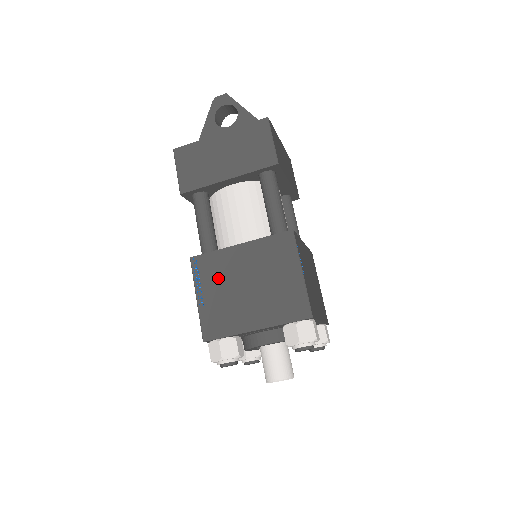
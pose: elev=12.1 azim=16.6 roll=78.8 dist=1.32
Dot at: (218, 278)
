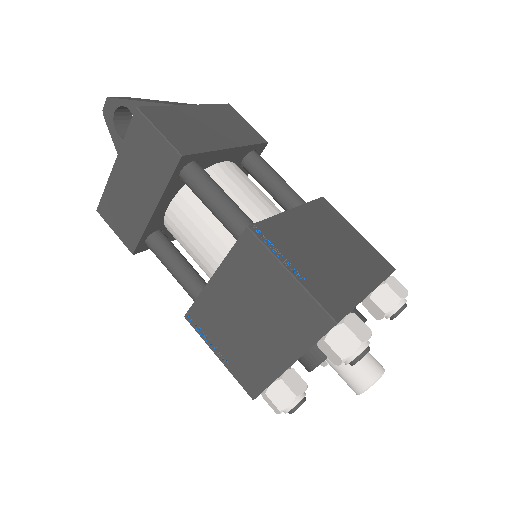
Dot at: (219, 326)
